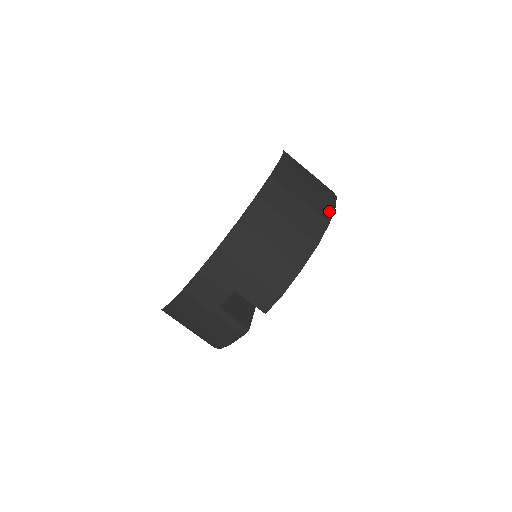
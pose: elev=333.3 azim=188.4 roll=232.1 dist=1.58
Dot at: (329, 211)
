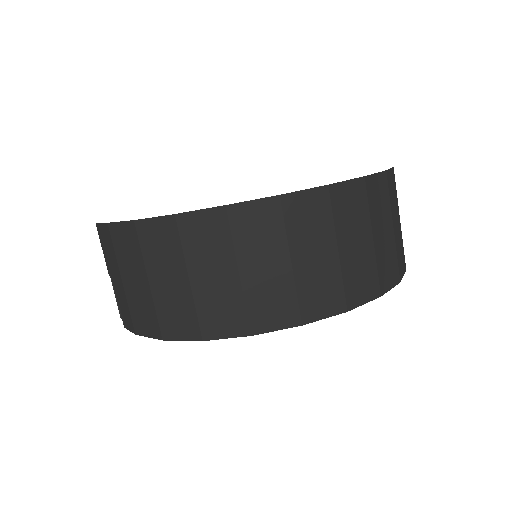
Dot at: (278, 320)
